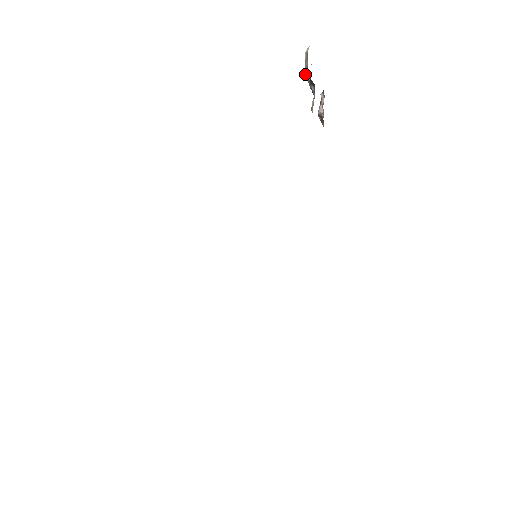
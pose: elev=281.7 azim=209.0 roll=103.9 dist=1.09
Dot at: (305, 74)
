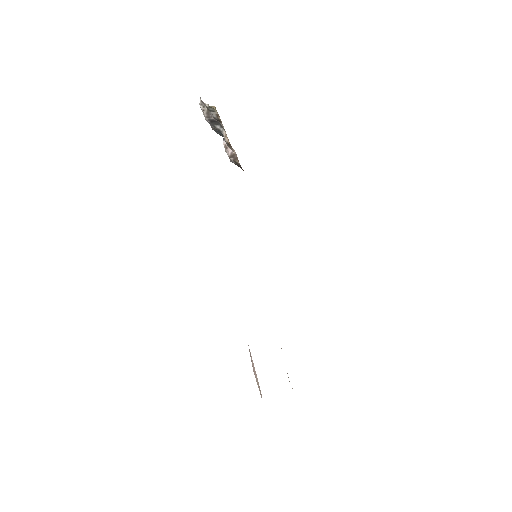
Dot at: (207, 120)
